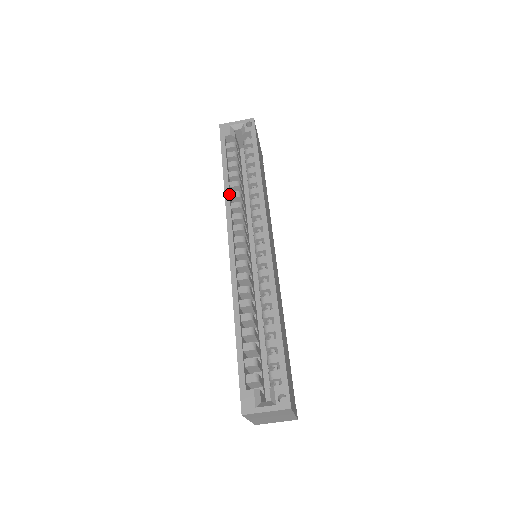
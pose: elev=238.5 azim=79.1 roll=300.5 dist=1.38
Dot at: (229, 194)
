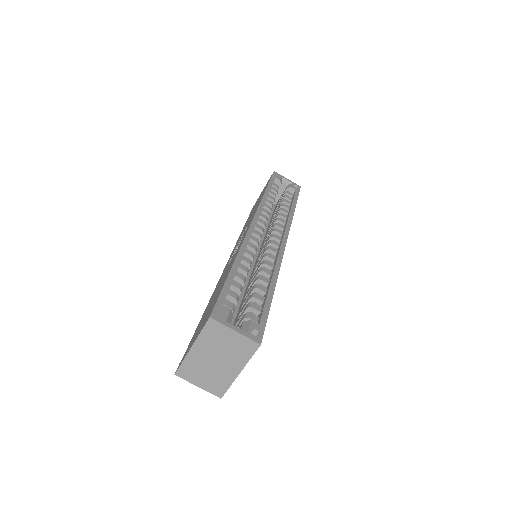
Dot at: (265, 201)
